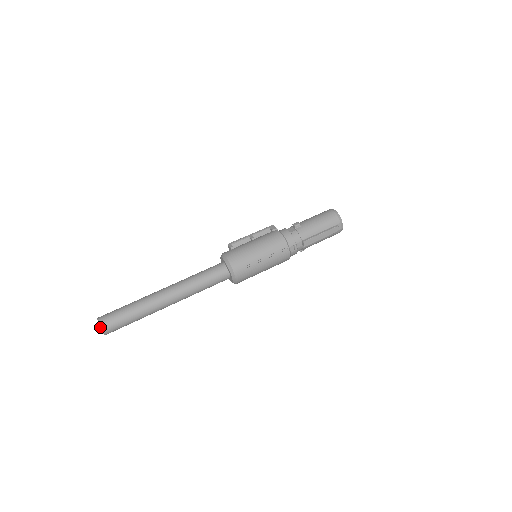
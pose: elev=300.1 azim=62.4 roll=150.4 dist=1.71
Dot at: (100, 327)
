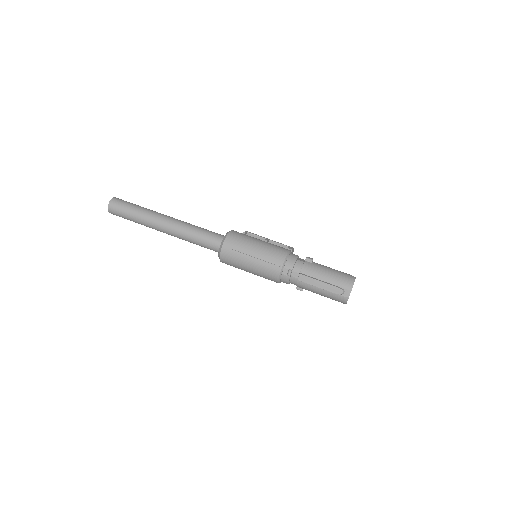
Dot at: (110, 201)
